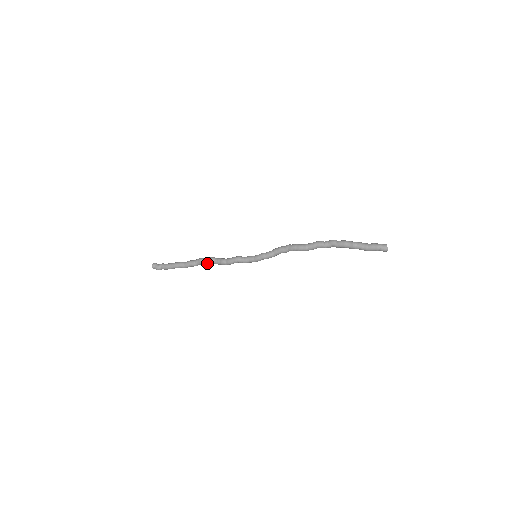
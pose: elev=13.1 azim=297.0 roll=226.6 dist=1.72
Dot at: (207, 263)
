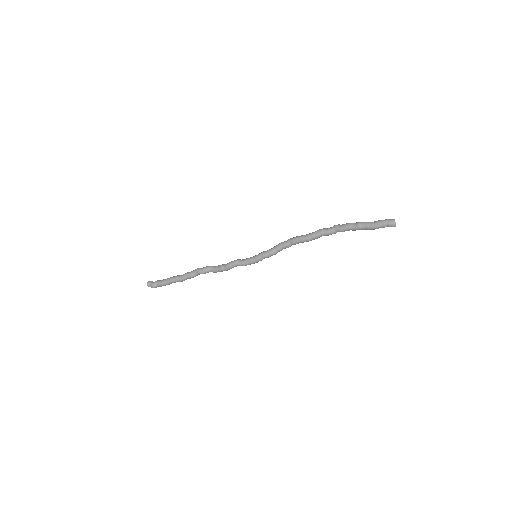
Dot at: (204, 271)
